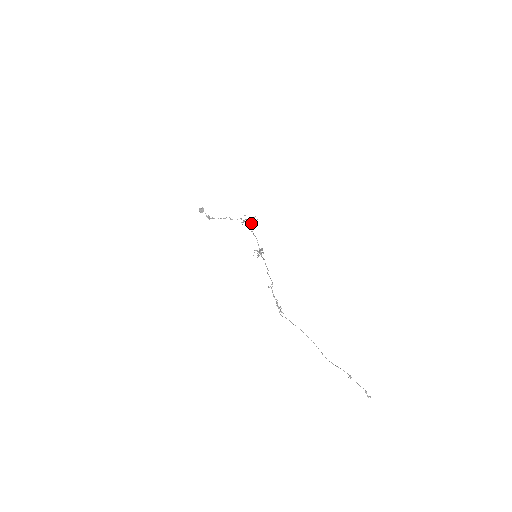
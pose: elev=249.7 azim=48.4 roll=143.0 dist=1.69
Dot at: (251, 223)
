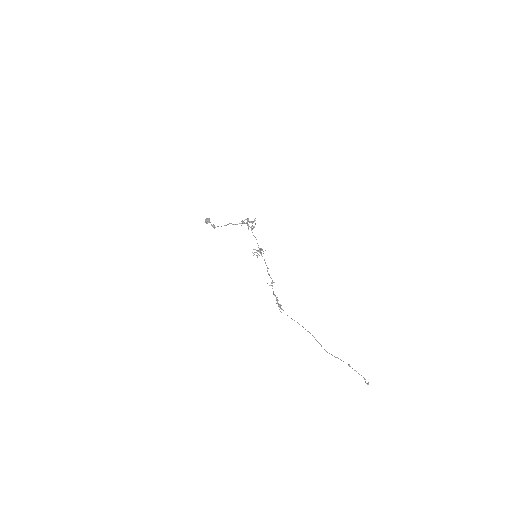
Dot at: occluded
